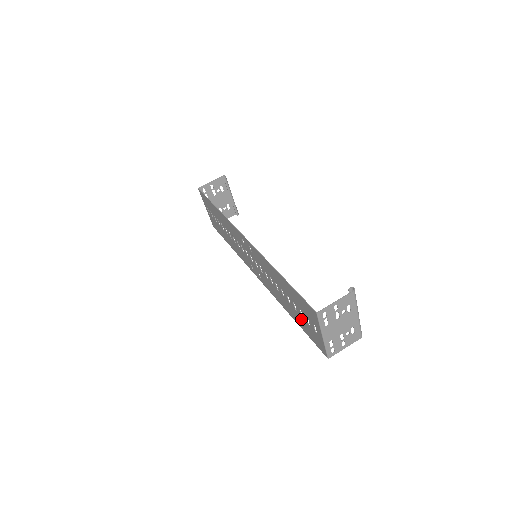
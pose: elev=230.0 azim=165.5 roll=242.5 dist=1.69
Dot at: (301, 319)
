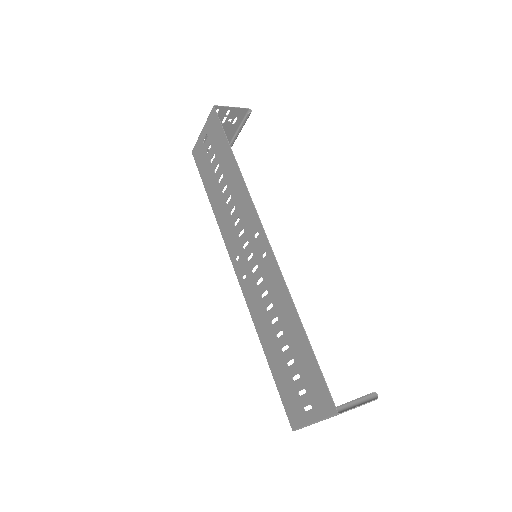
Dot at: (287, 376)
